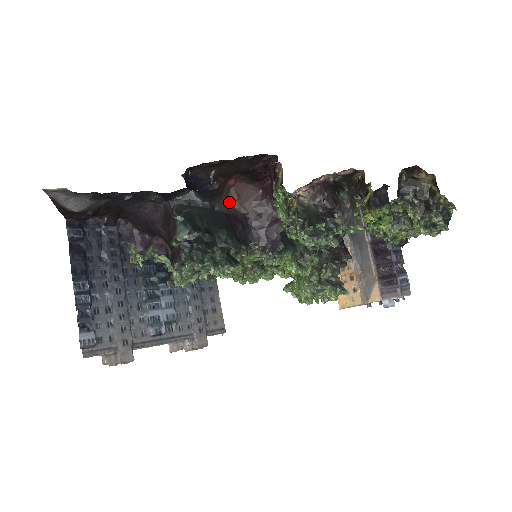
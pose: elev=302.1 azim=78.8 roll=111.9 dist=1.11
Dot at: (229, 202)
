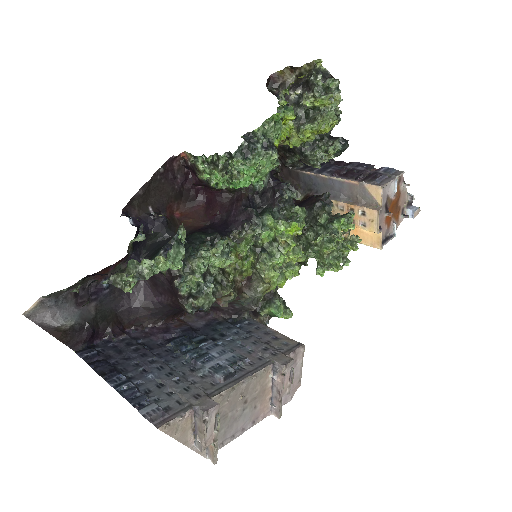
Dot at: (188, 227)
